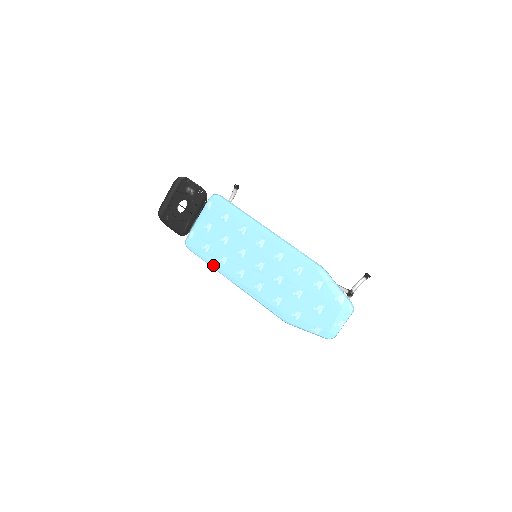
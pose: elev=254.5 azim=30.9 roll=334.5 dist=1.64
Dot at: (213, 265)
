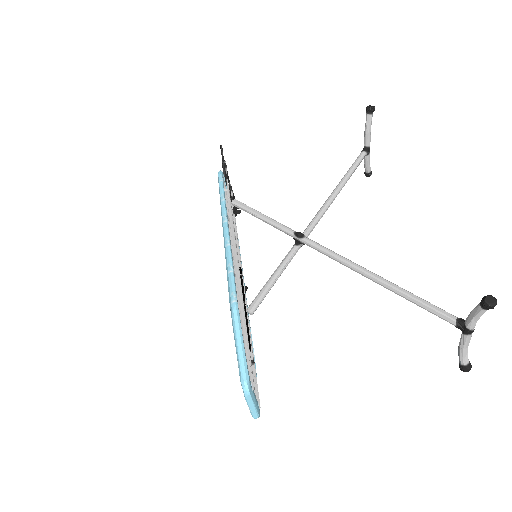
Dot at: occluded
